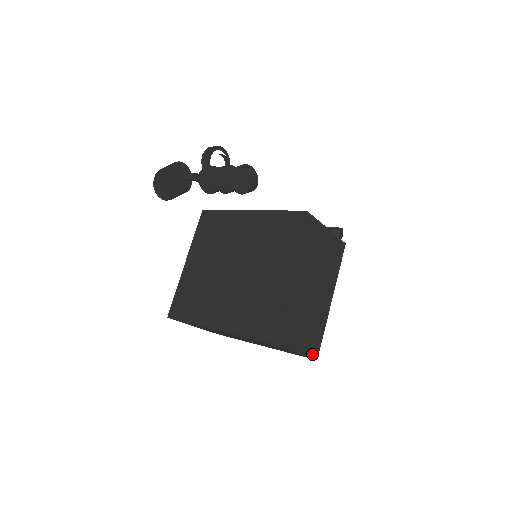
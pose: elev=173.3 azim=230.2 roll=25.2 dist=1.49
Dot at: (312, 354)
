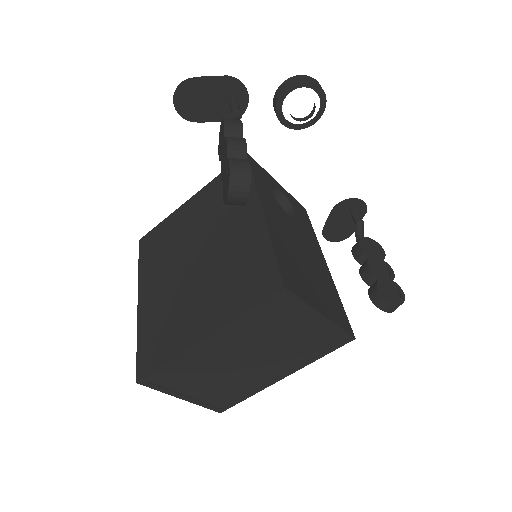
Dot at: (214, 407)
